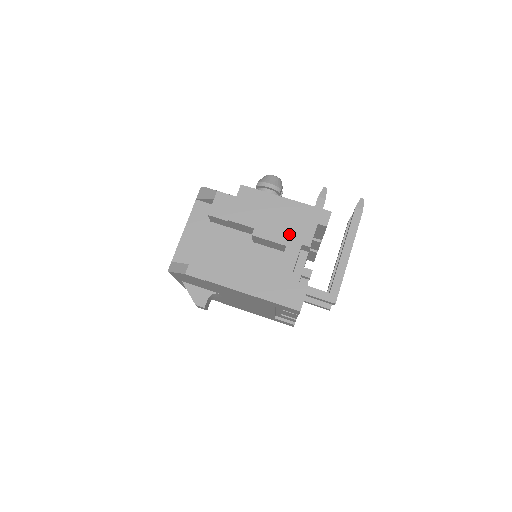
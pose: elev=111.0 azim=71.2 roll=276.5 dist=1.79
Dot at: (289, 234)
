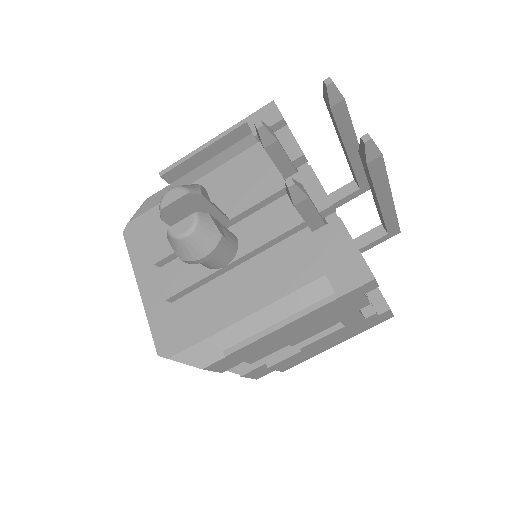
Dot at: (335, 320)
